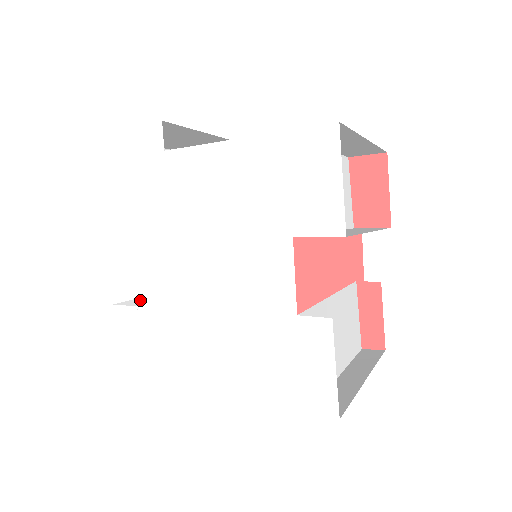
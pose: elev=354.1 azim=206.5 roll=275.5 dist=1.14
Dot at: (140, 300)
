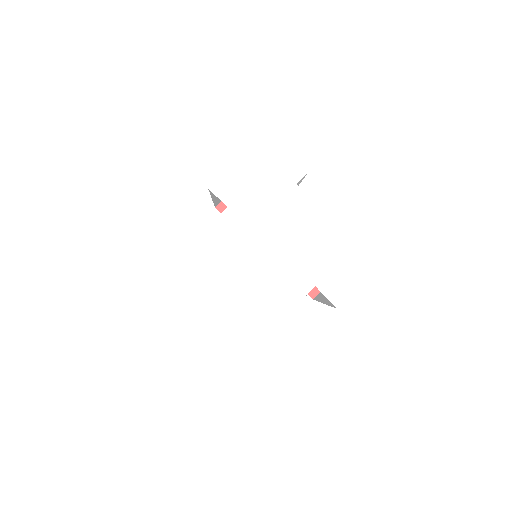
Dot at: (206, 232)
